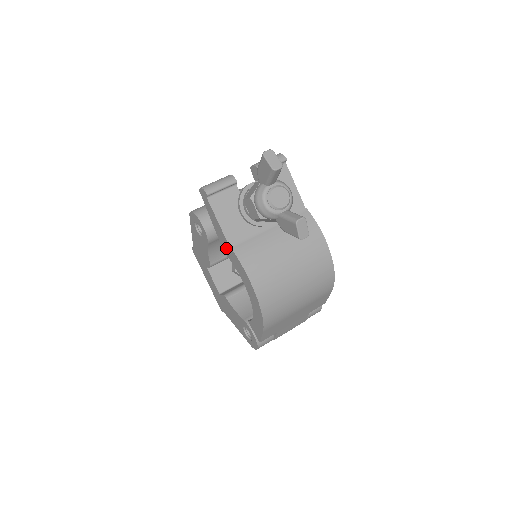
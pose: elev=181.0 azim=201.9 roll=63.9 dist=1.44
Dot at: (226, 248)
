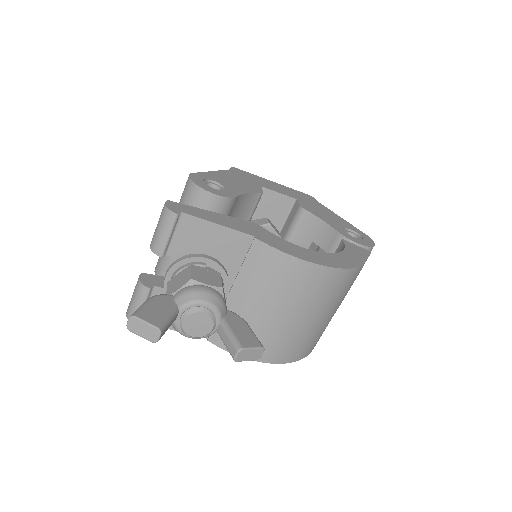
Dot at: occluded
